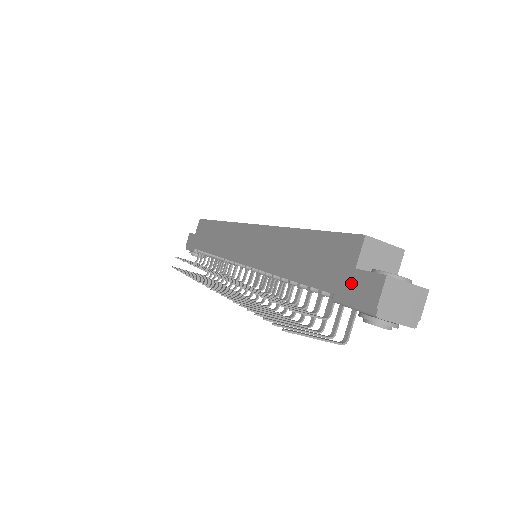
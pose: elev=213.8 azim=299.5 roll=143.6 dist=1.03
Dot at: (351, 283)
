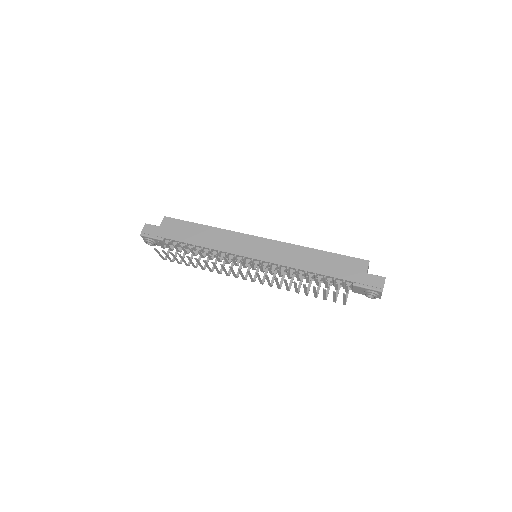
Dot at: (366, 279)
